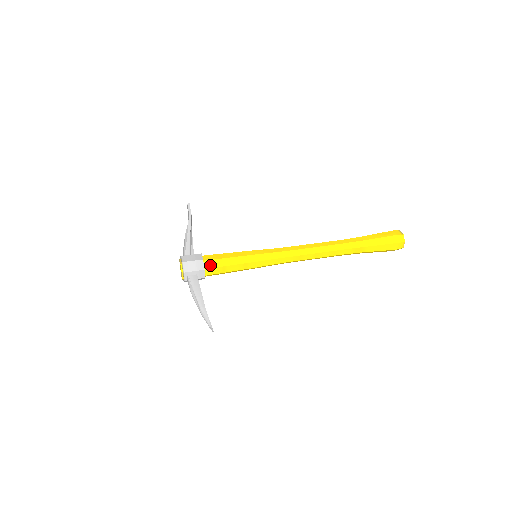
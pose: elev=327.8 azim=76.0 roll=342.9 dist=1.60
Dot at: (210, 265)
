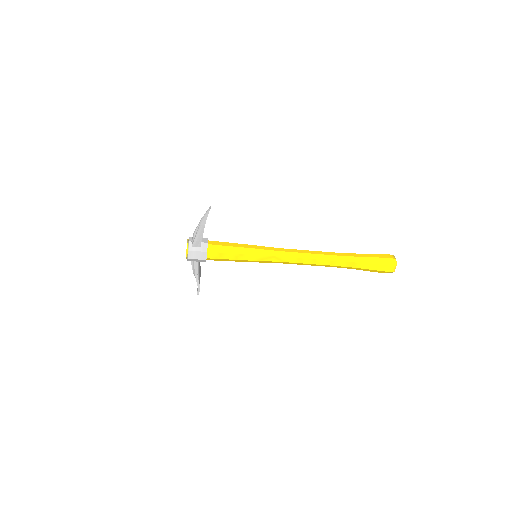
Dot at: occluded
